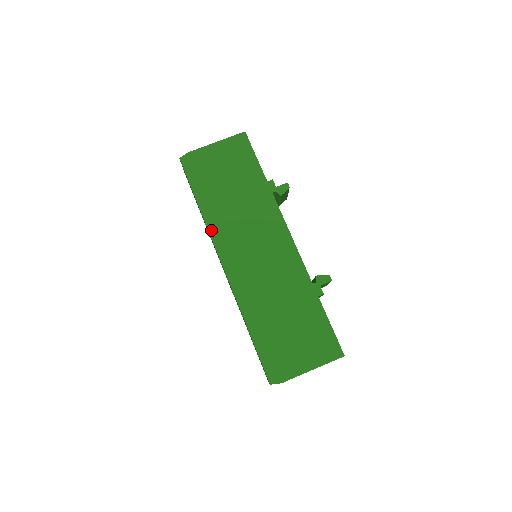
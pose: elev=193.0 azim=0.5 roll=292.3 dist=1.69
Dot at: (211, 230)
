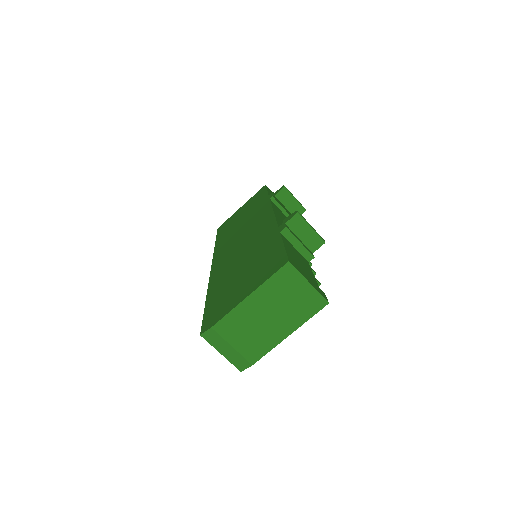
Dot at: (215, 251)
